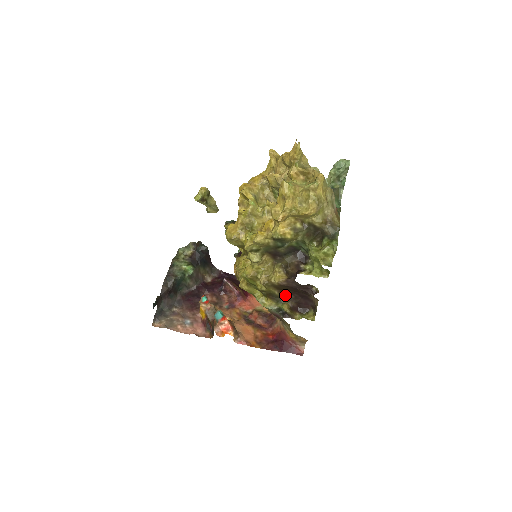
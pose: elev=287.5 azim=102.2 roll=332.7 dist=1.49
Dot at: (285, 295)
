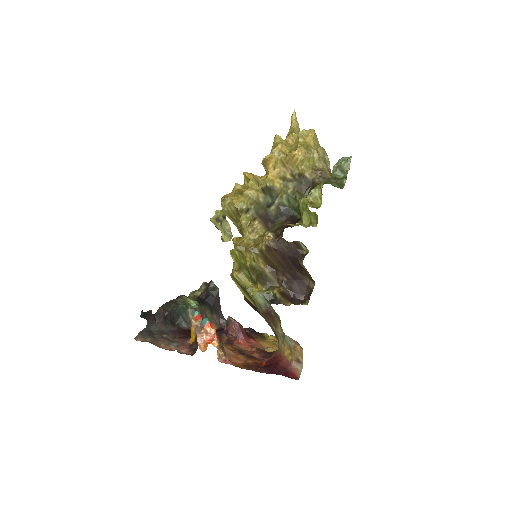
Dot at: (277, 279)
